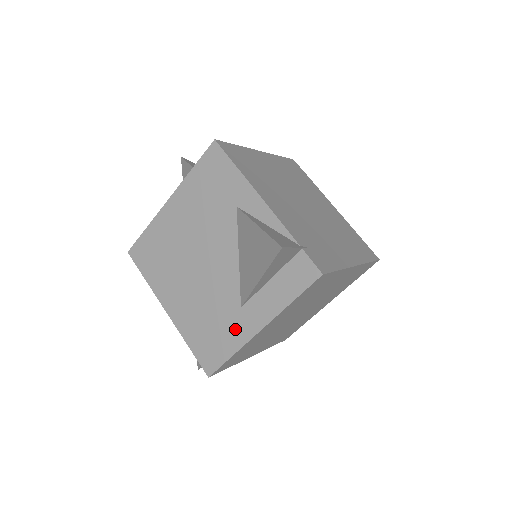
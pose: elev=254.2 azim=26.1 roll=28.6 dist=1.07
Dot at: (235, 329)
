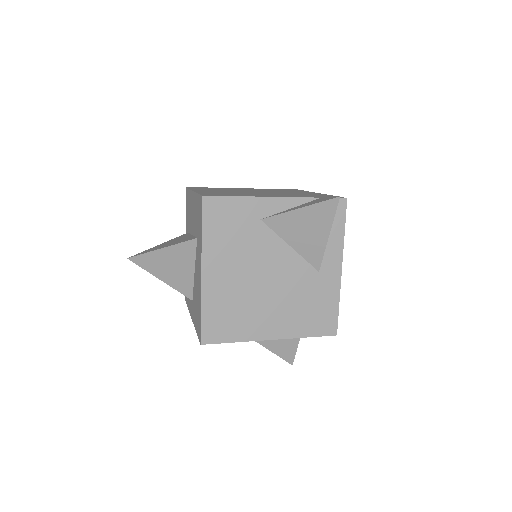
Dot at: (327, 288)
